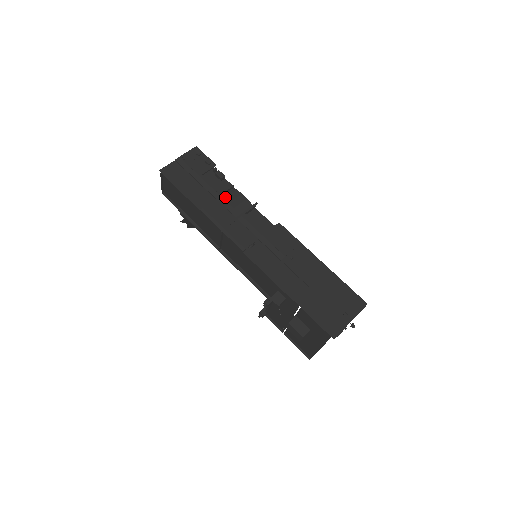
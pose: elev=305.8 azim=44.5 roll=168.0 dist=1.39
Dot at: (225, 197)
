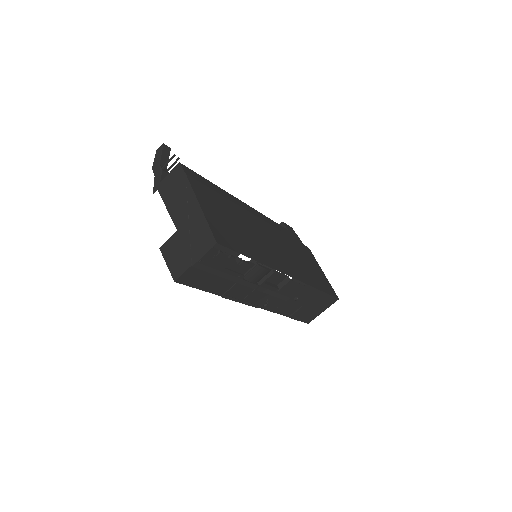
Dot at: (246, 275)
